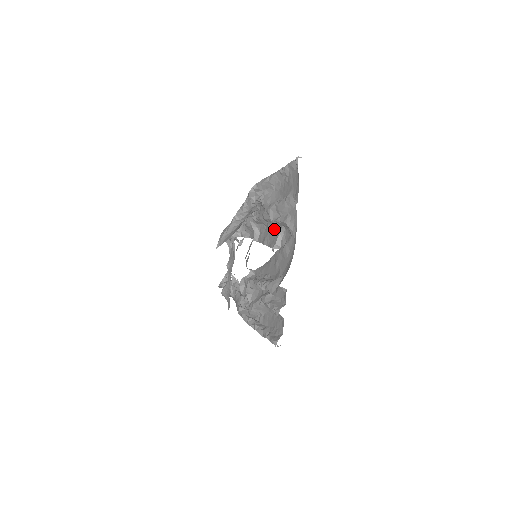
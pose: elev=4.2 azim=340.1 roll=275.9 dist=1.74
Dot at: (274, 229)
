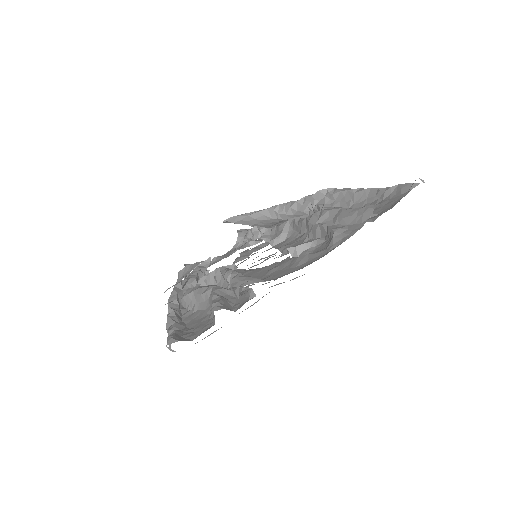
Dot at: (308, 238)
